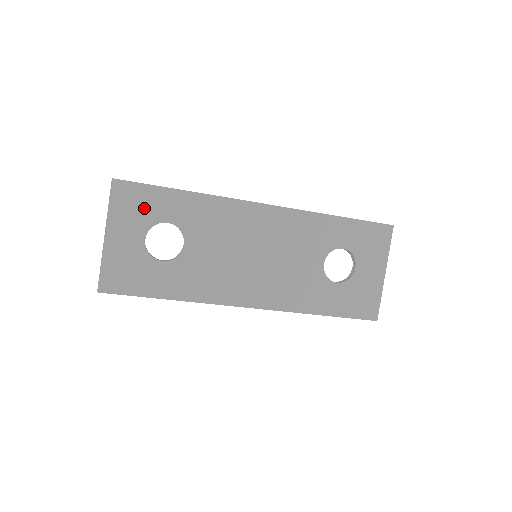
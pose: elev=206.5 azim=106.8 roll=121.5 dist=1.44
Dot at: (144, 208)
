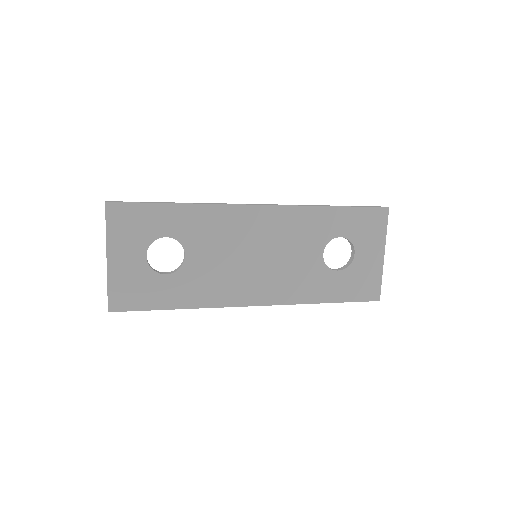
Dot at: (141, 226)
